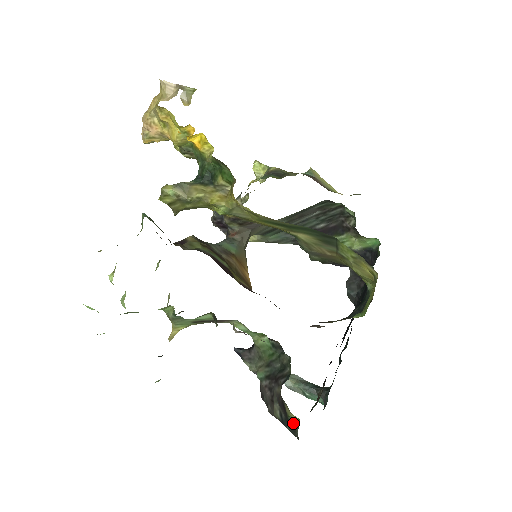
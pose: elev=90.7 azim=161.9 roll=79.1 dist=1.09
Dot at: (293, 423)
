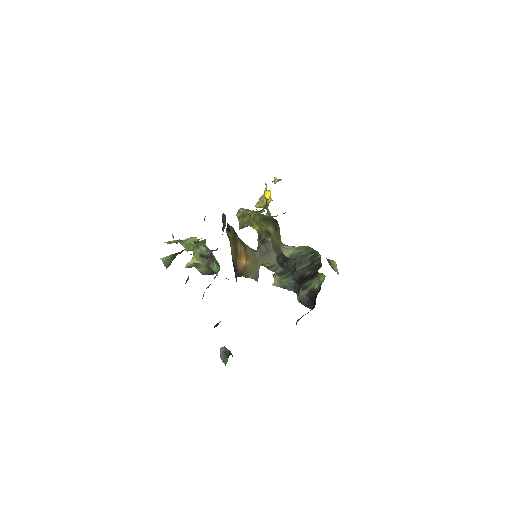
Dot at: occluded
